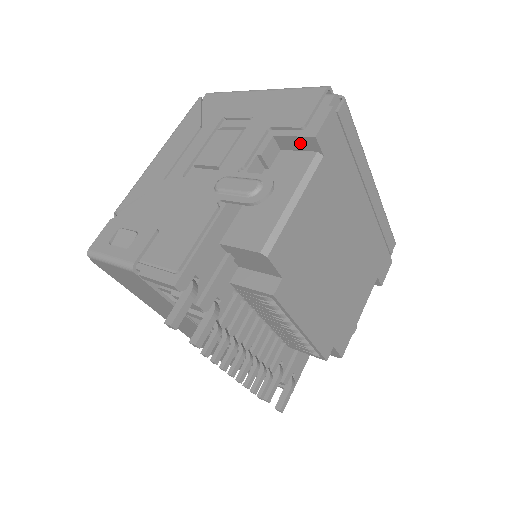
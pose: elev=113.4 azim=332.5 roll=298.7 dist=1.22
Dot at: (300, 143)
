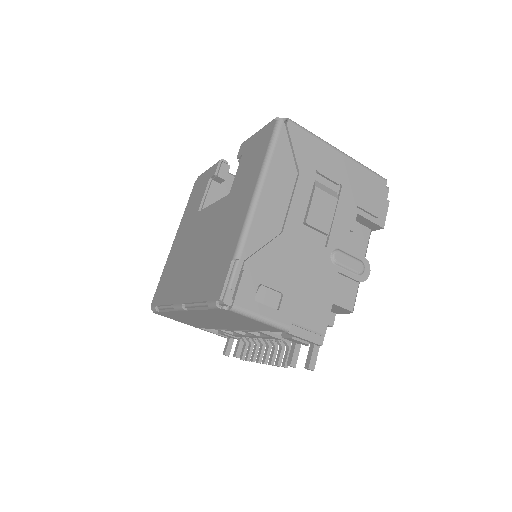
Dot at: (368, 223)
